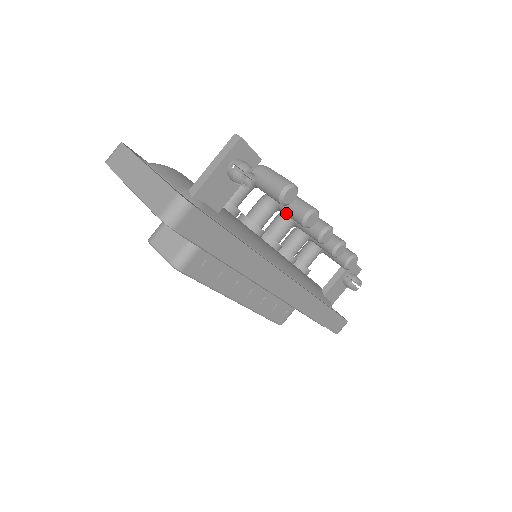
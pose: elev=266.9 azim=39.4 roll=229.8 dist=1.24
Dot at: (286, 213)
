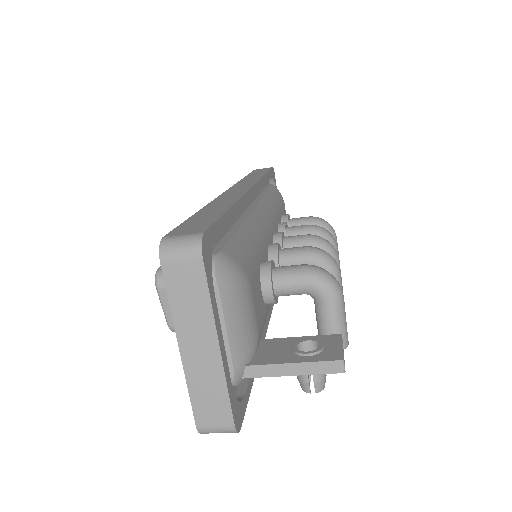
Dot at: occluded
